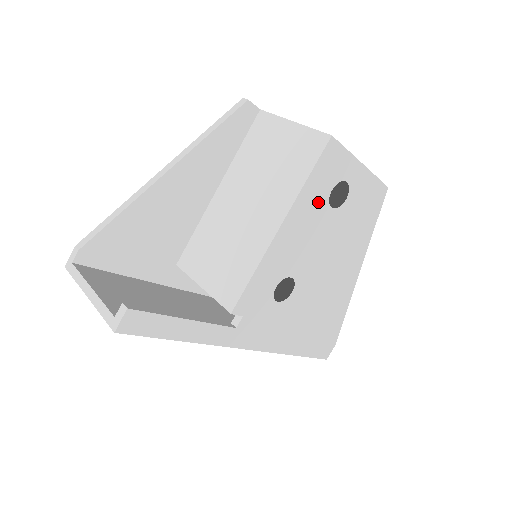
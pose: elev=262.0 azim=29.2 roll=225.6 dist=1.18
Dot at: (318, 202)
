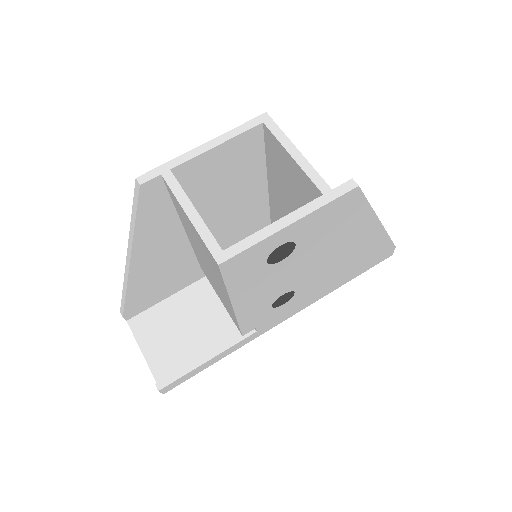
Dot at: (259, 274)
